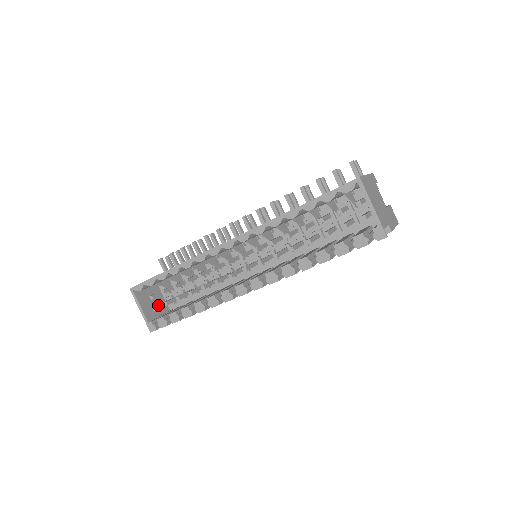
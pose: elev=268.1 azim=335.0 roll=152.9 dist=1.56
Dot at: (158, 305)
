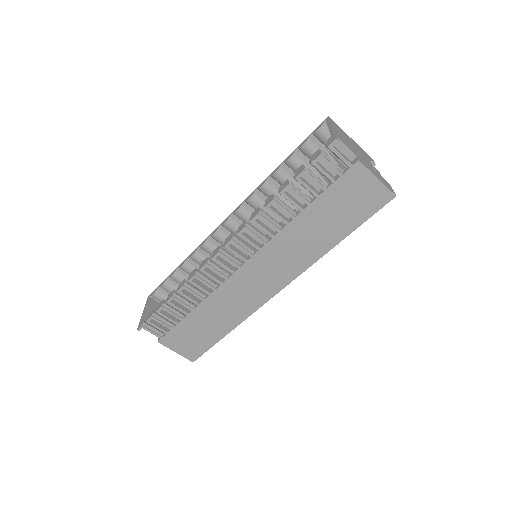
Dot at: occluded
